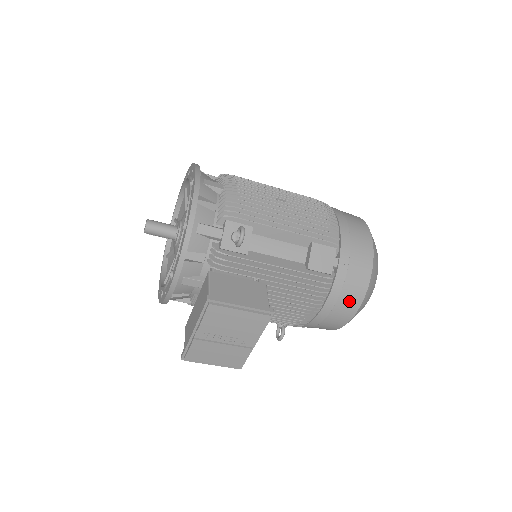
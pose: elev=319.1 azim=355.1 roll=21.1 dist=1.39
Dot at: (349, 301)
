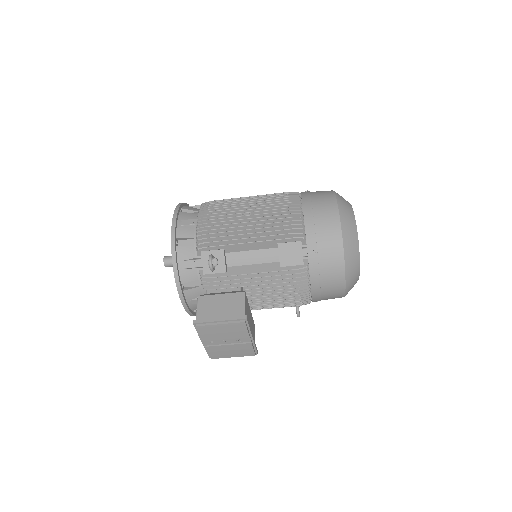
Dot at: (332, 279)
